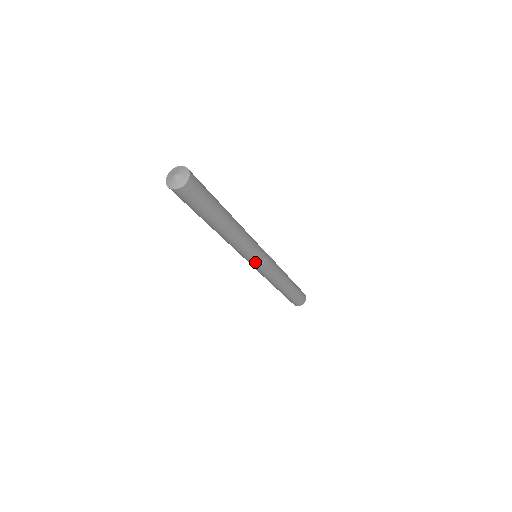
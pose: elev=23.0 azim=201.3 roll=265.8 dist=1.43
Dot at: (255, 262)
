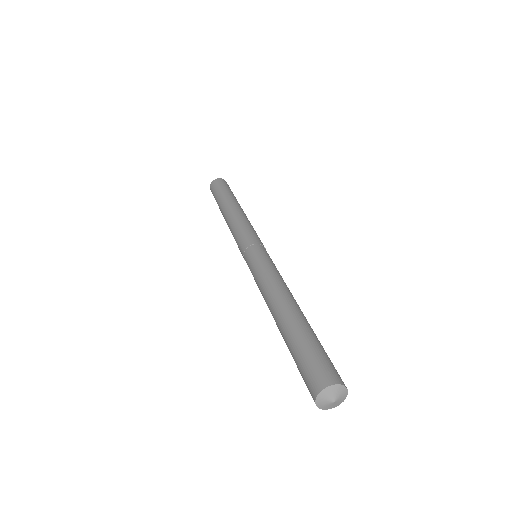
Dot at: occluded
